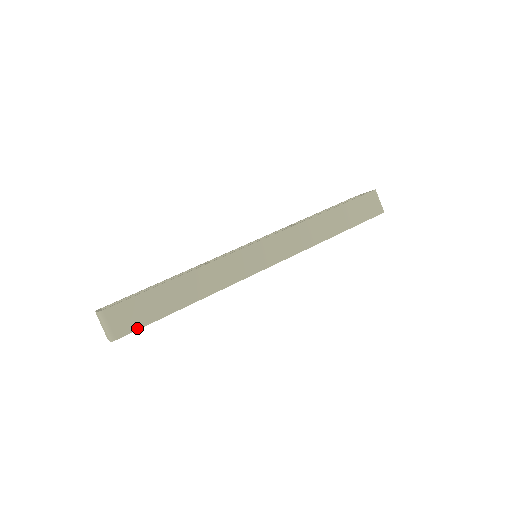
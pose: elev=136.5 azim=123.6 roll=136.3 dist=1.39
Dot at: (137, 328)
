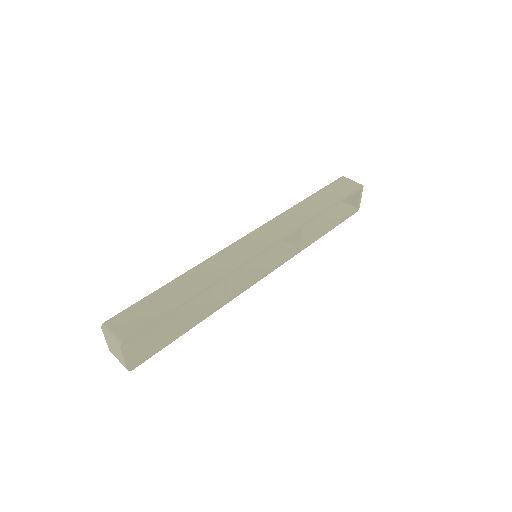
Dot at: (144, 327)
